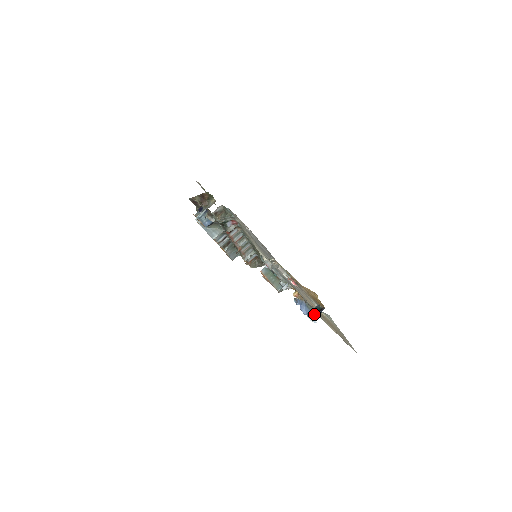
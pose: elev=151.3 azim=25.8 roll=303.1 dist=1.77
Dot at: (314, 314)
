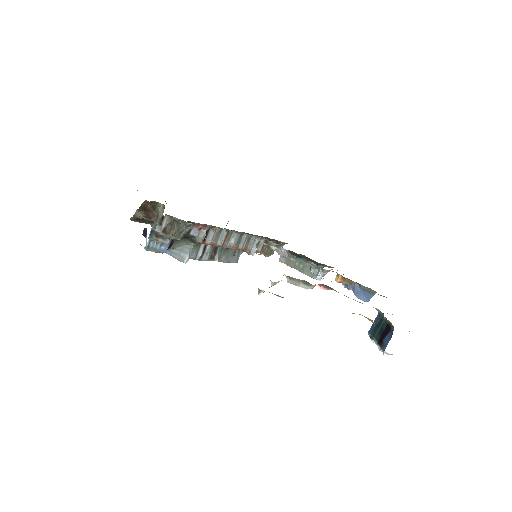
Dot at: (380, 340)
